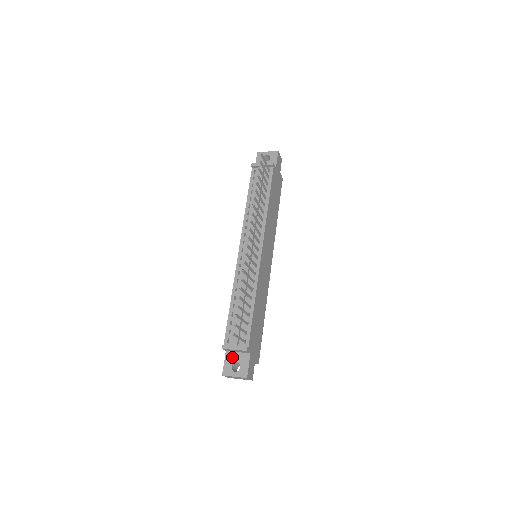
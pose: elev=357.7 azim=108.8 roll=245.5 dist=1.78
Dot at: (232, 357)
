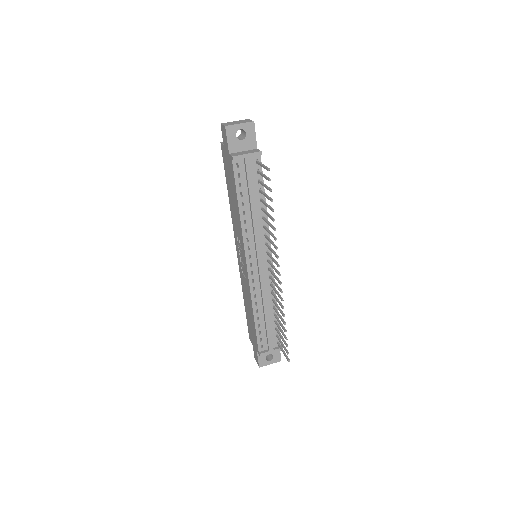
Dot at: occluded
